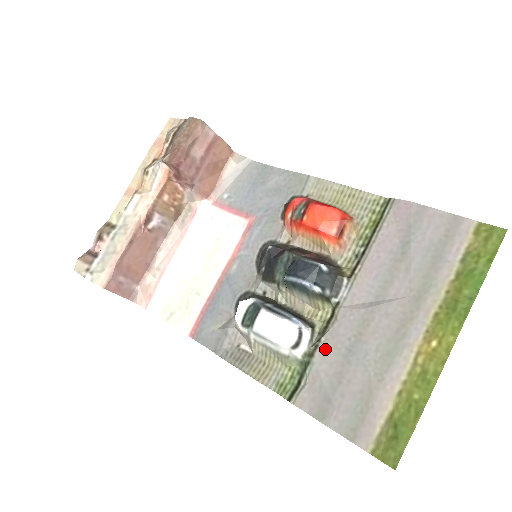
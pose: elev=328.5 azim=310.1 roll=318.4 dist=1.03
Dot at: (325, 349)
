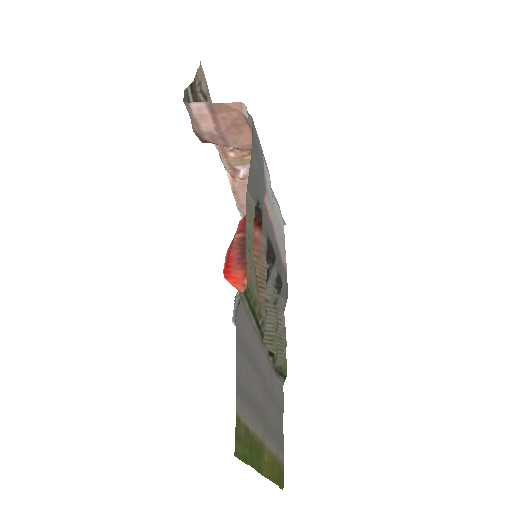
Dot at: (274, 376)
